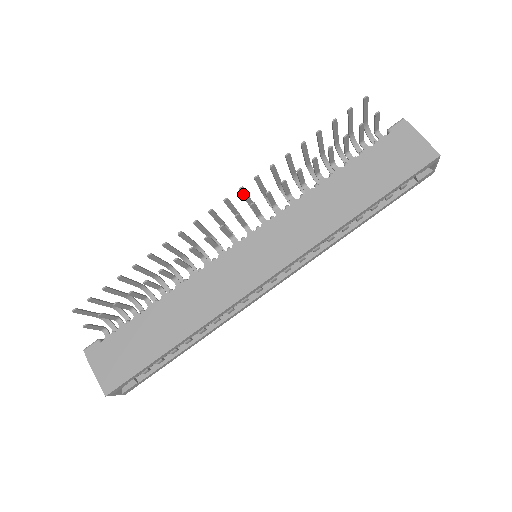
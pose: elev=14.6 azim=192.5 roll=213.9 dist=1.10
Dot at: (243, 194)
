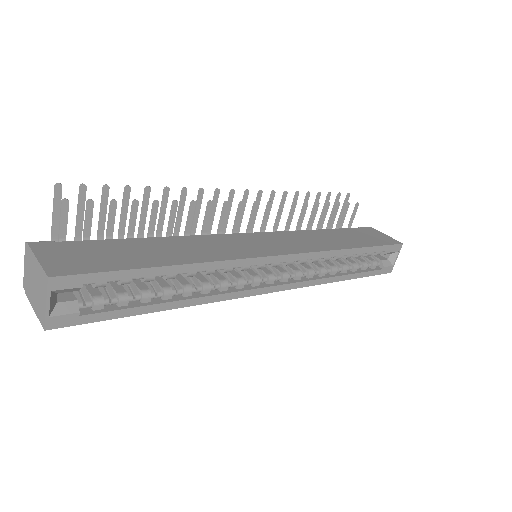
Dot at: occluded
